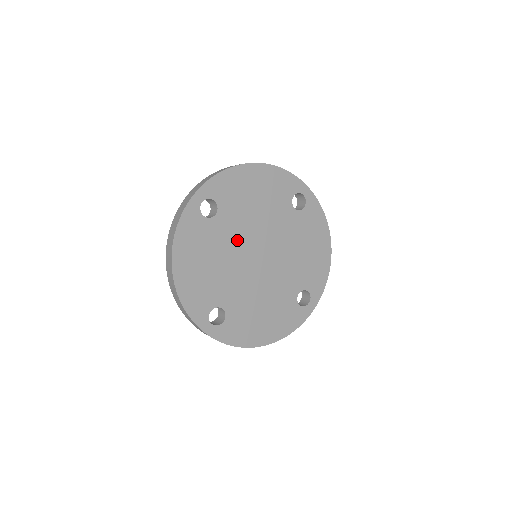
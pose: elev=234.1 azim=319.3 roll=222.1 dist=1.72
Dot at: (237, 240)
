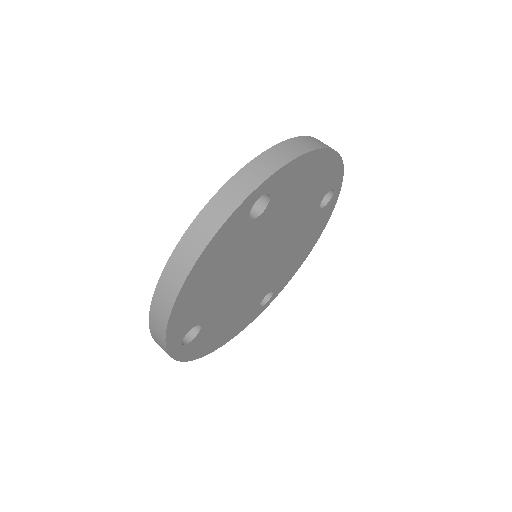
Dot at: (258, 245)
